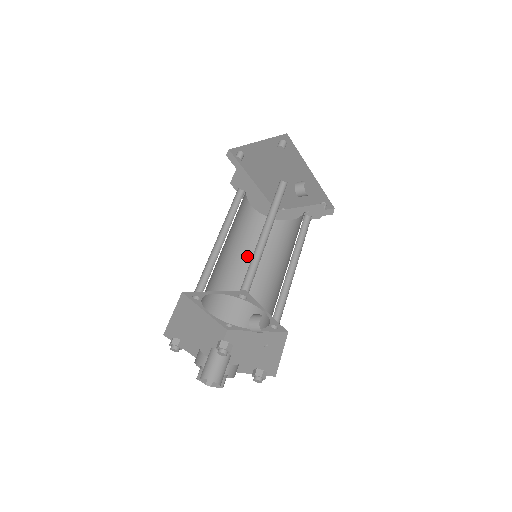
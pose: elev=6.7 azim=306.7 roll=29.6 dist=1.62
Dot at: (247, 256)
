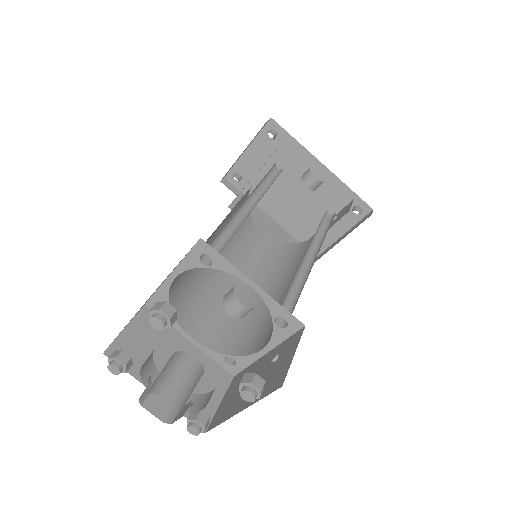
Dot at: (259, 281)
